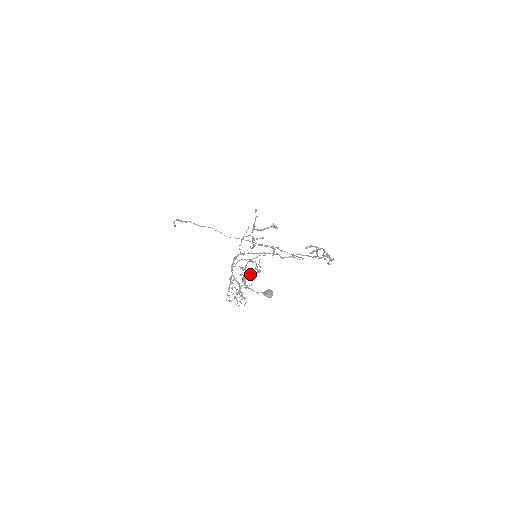
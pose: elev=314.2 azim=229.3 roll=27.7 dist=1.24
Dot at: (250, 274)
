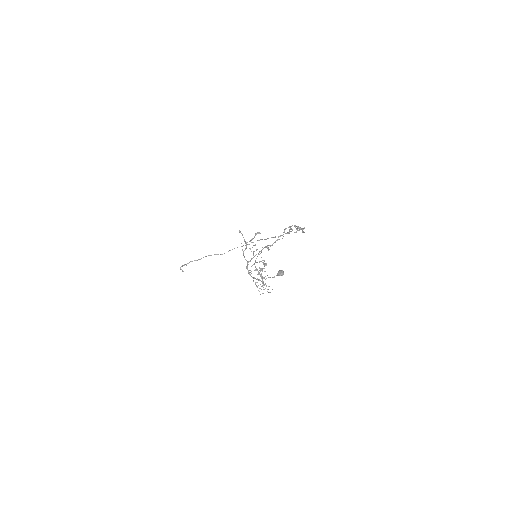
Dot at: (262, 270)
